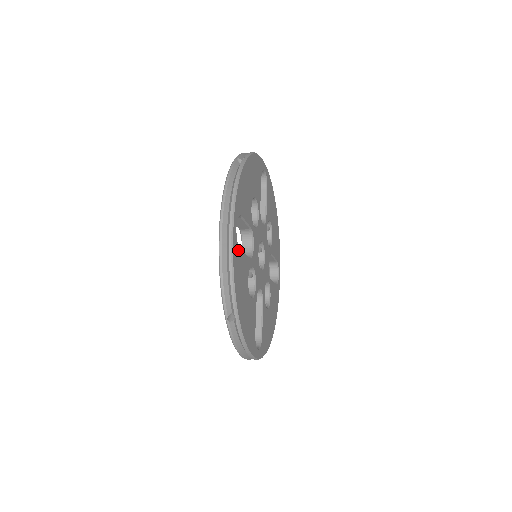
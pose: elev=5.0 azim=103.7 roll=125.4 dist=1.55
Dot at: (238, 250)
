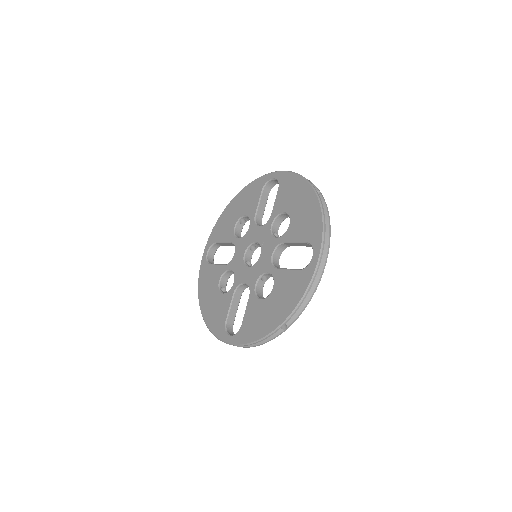
Dot at: occluded
